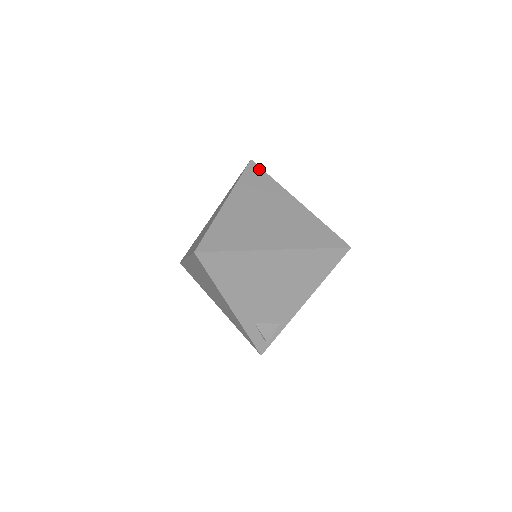
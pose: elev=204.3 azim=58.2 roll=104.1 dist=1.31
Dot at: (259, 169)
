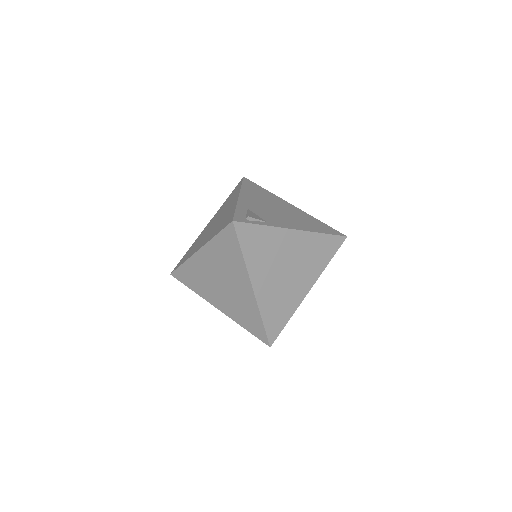
Dot at: occluded
